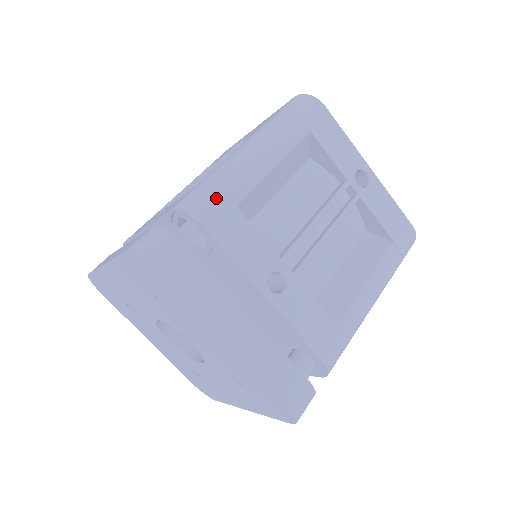
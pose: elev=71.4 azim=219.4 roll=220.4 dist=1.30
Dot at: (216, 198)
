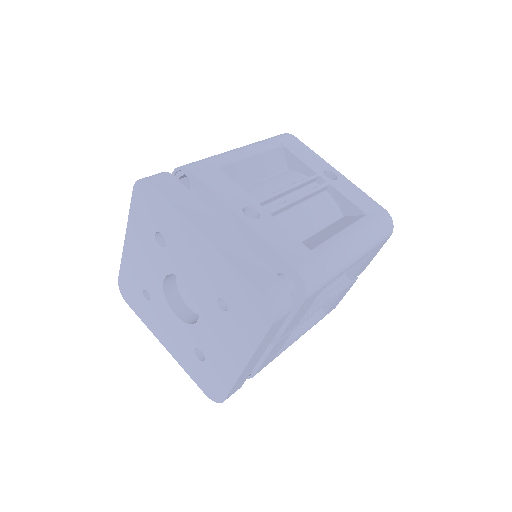
Dot at: (203, 162)
